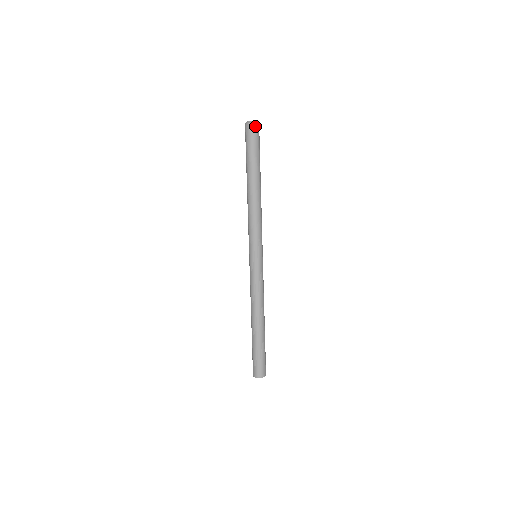
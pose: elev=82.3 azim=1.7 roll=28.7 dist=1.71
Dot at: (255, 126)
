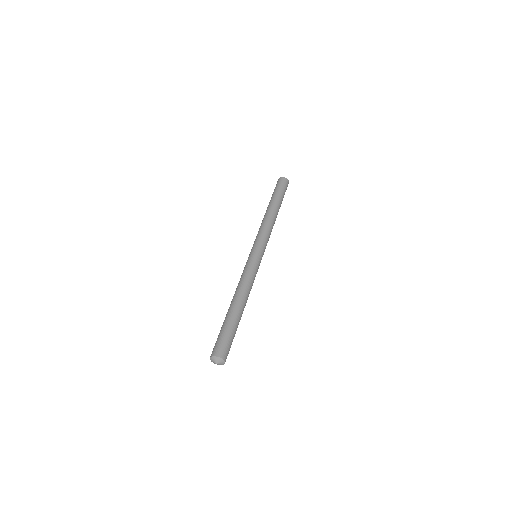
Dot at: (281, 179)
